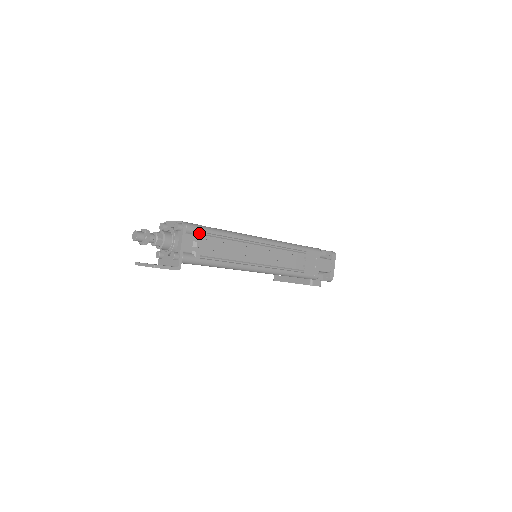
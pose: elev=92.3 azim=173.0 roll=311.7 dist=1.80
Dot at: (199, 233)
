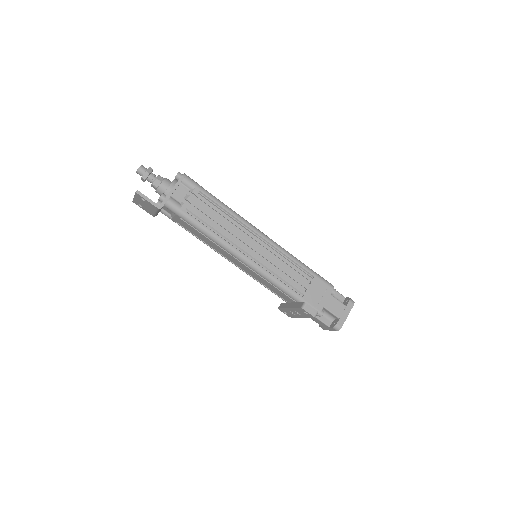
Dot at: (195, 189)
